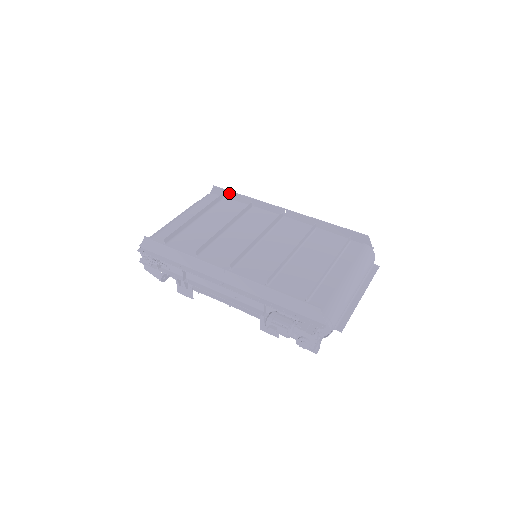
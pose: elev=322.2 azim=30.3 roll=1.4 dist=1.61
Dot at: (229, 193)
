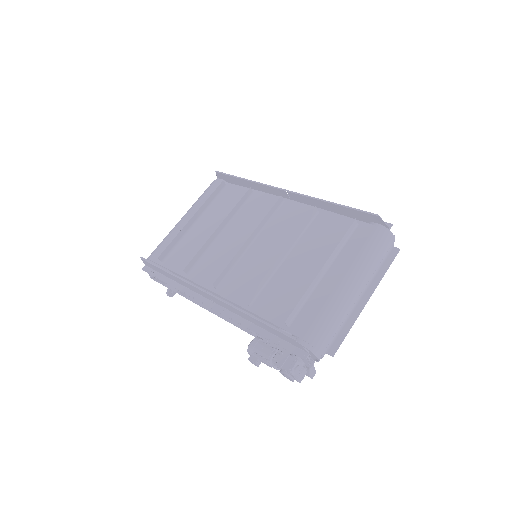
Dot at: (231, 177)
